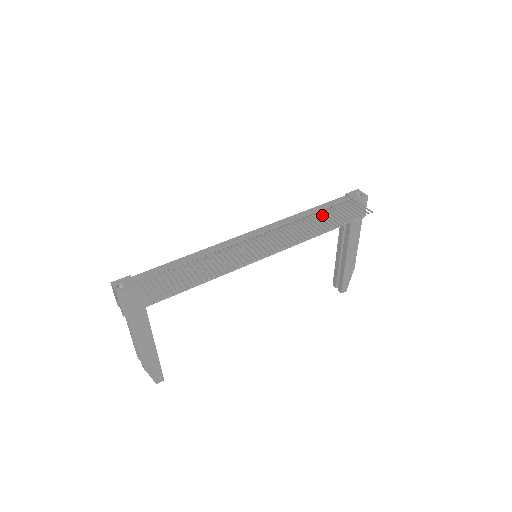
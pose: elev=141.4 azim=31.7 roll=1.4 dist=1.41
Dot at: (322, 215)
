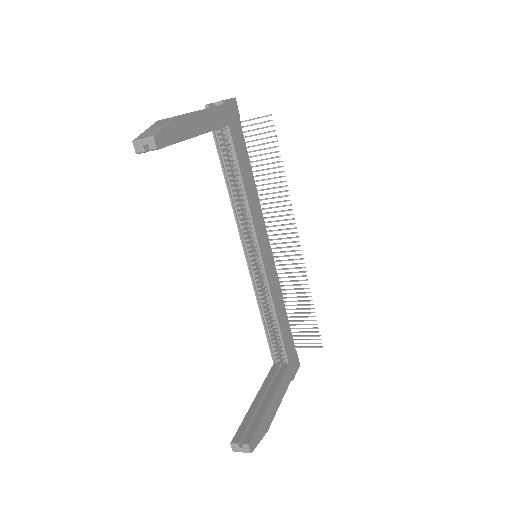
Dot at: occluded
